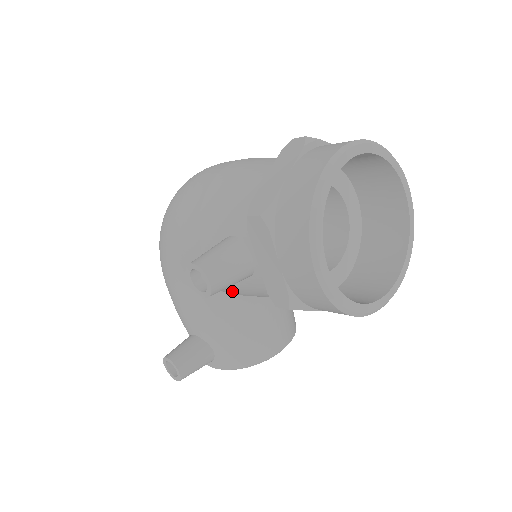
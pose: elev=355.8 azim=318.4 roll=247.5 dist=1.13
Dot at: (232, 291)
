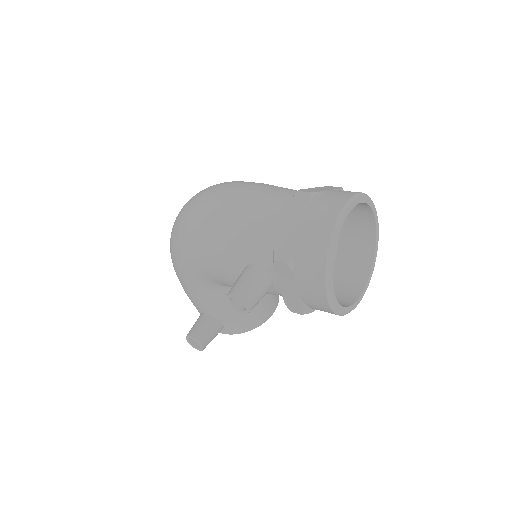
Dot at: occluded
